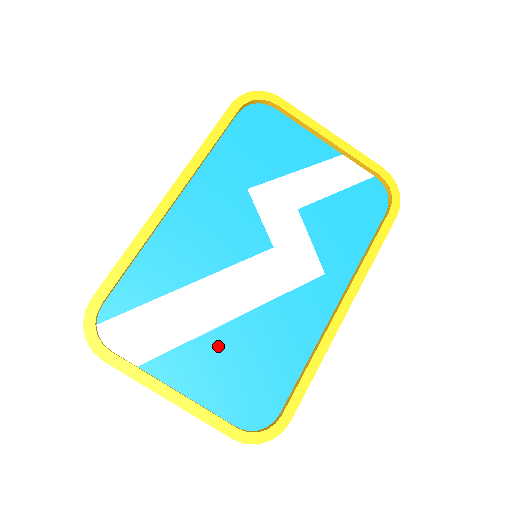
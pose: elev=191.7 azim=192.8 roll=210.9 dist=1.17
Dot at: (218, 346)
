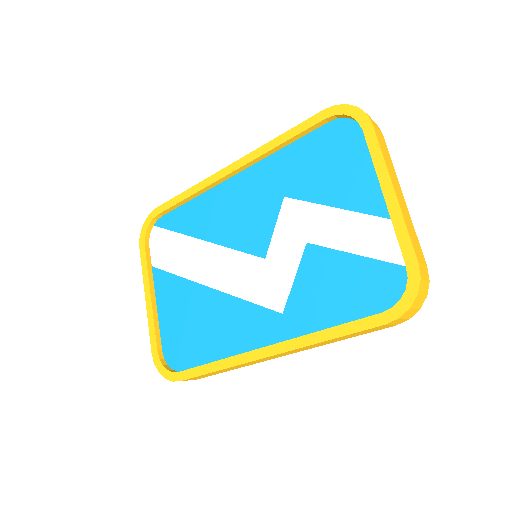
Dot at: (188, 294)
